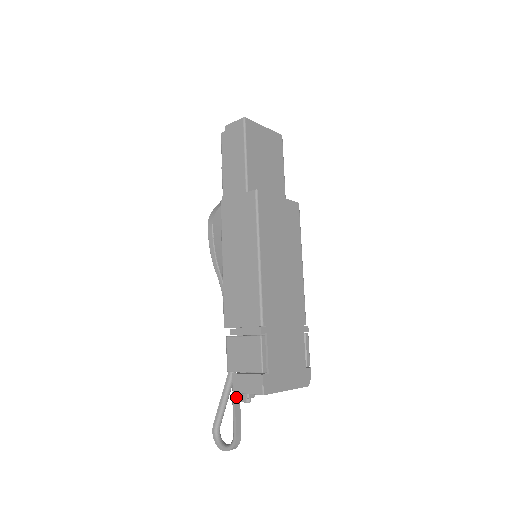
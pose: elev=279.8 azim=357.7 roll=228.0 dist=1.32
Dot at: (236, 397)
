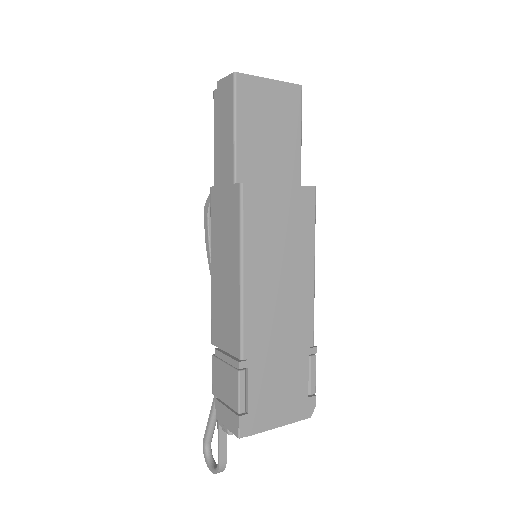
Dot at: occluded
